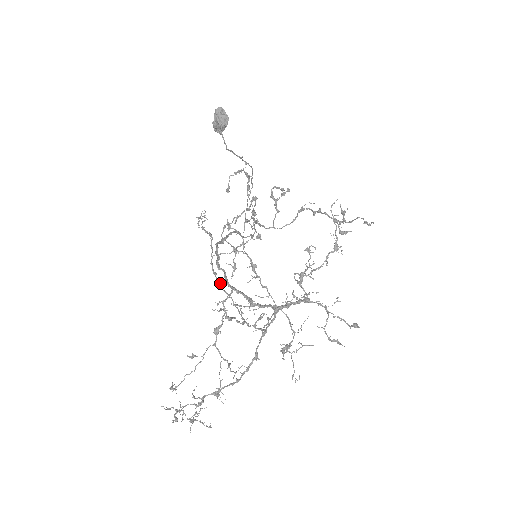
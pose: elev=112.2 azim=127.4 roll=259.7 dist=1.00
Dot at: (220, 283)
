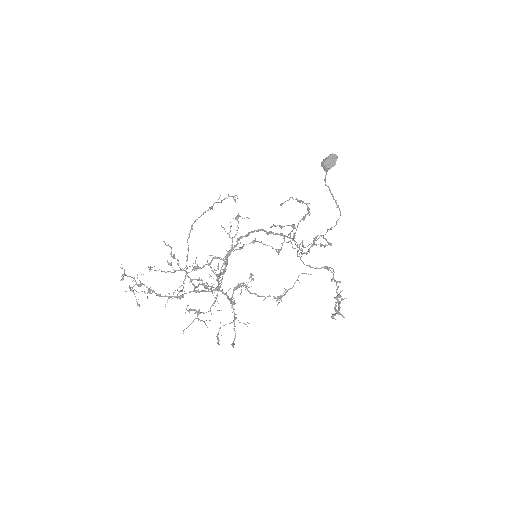
Dot at: (189, 236)
